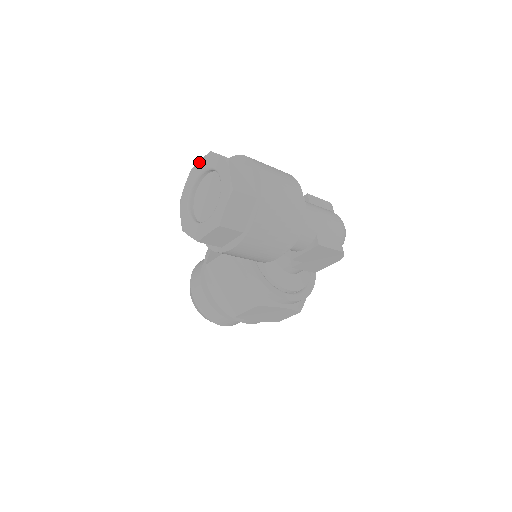
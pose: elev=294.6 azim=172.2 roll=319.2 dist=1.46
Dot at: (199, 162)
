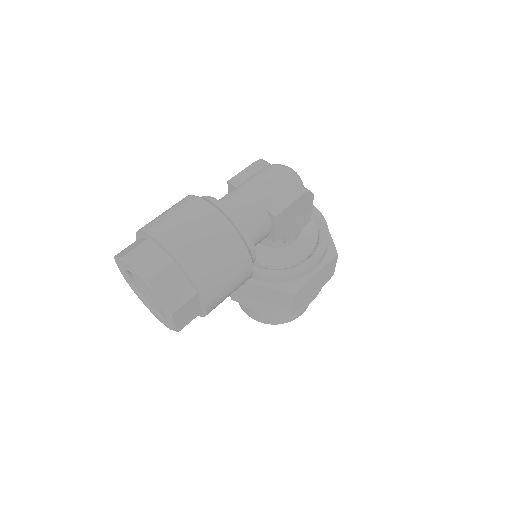
Dot at: occluded
